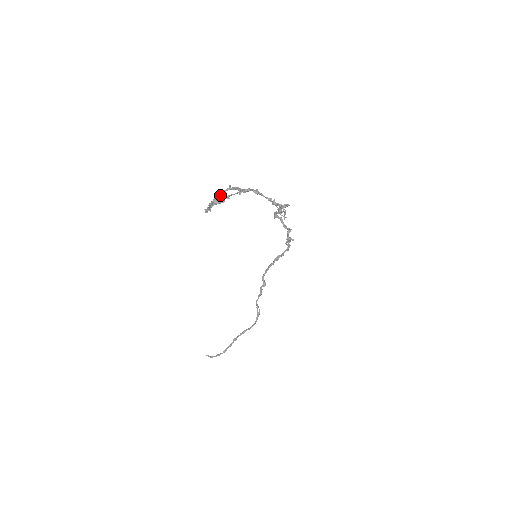
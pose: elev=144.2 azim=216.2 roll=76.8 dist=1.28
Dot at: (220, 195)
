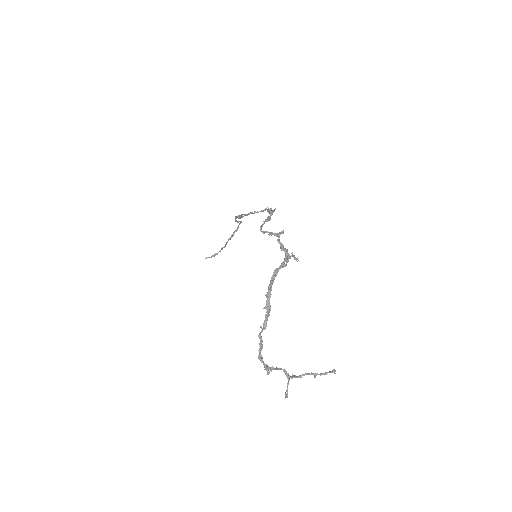
Dot at: (260, 343)
